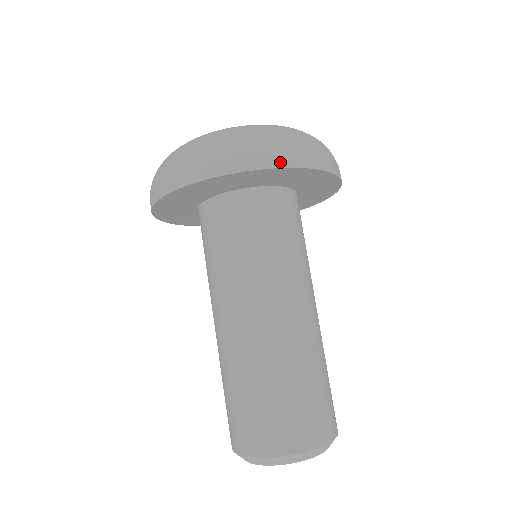
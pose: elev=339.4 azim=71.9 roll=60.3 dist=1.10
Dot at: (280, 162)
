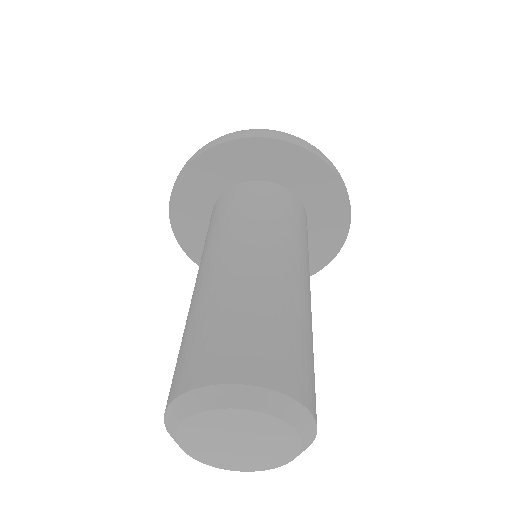
Dot at: (246, 135)
